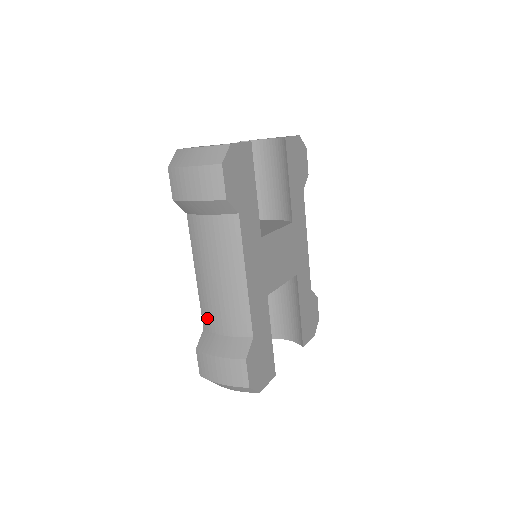
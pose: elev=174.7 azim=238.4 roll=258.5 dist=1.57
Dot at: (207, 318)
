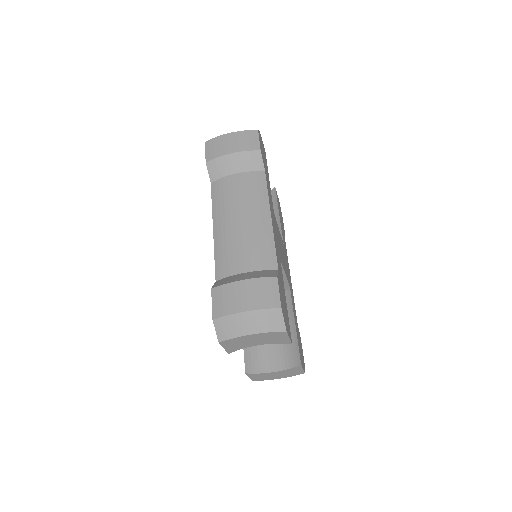
Dot at: (224, 264)
